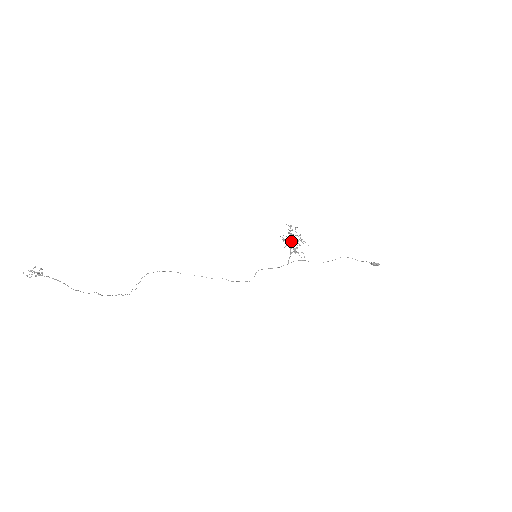
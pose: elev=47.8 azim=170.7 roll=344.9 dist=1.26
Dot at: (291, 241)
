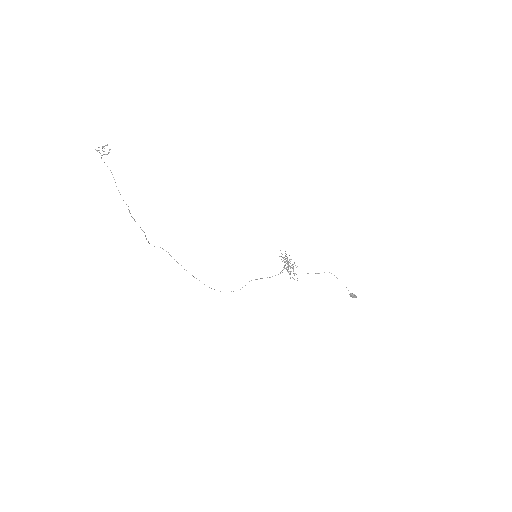
Dot at: (287, 261)
